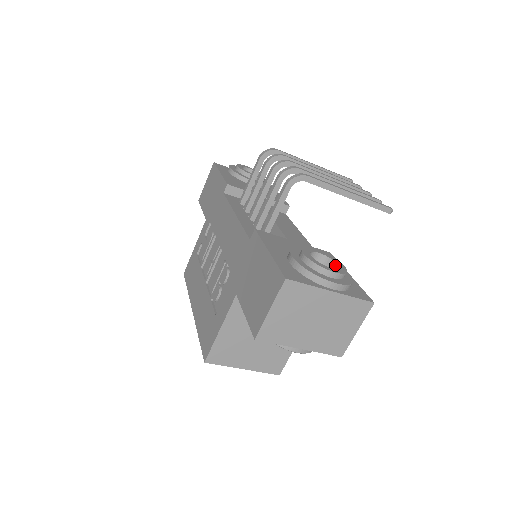
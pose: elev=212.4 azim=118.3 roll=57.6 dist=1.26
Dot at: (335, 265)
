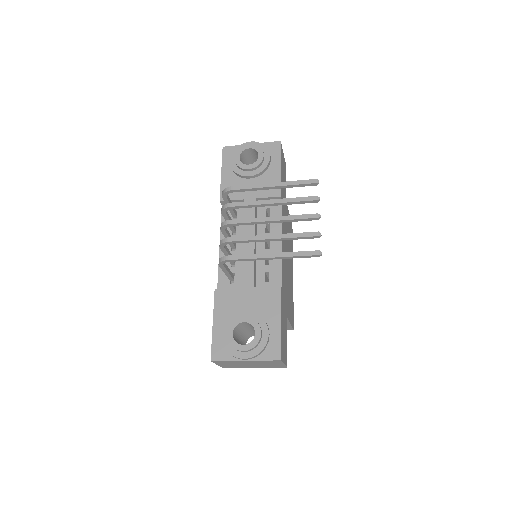
Dot at: (255, 332)
